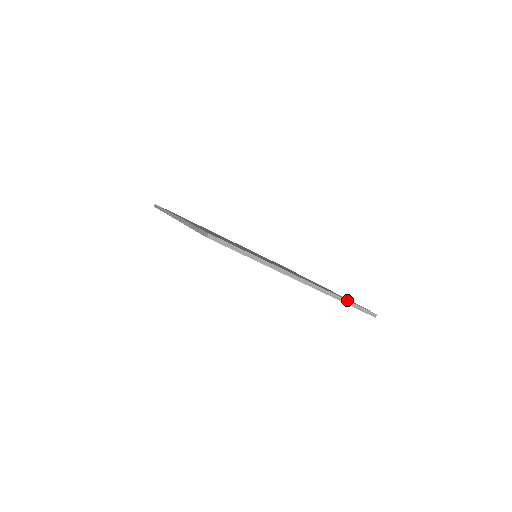
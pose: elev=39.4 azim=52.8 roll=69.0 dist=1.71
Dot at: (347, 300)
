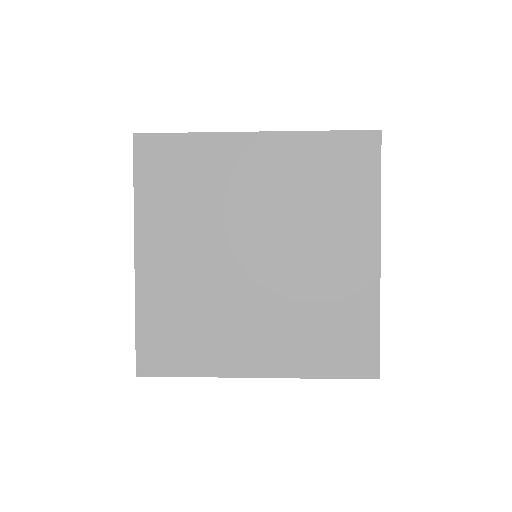
Dot at: (326, 378)
